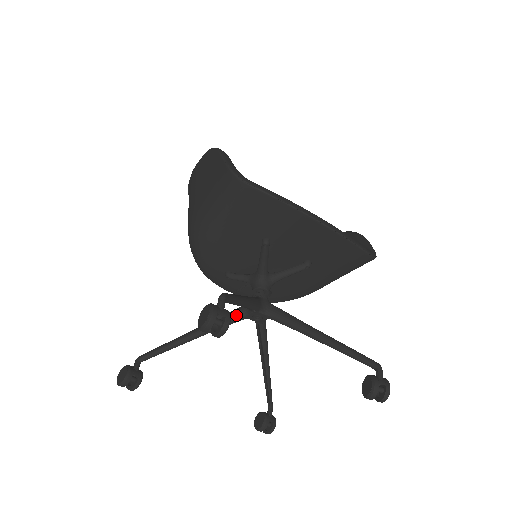
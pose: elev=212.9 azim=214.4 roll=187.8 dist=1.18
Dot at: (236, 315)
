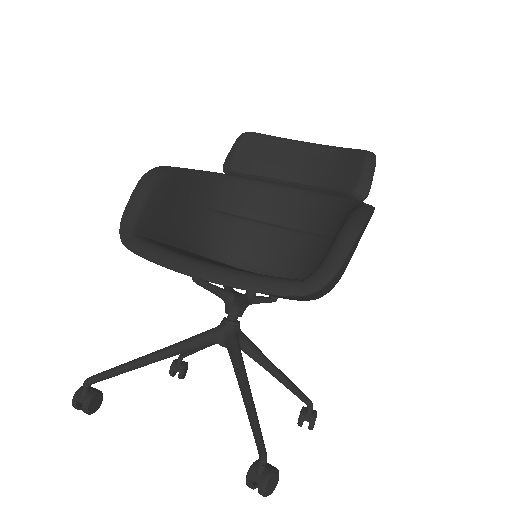
Dot at: occluded
